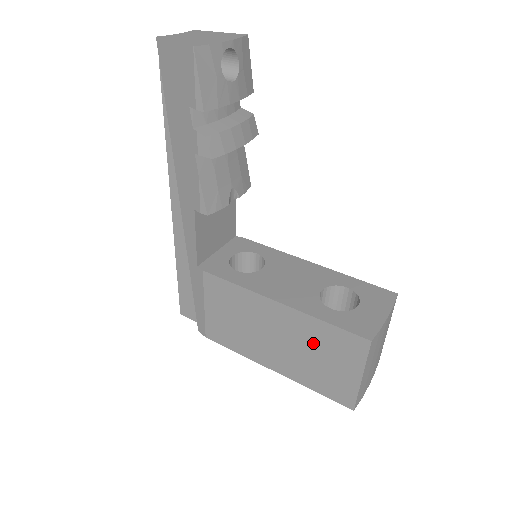
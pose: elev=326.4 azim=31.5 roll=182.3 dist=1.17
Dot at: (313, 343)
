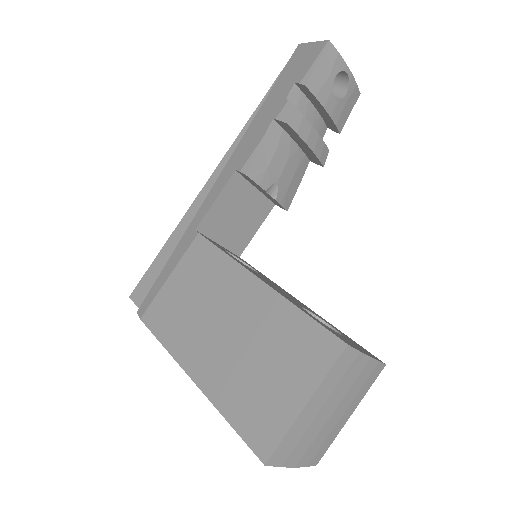
Dot at: (269, 340)
